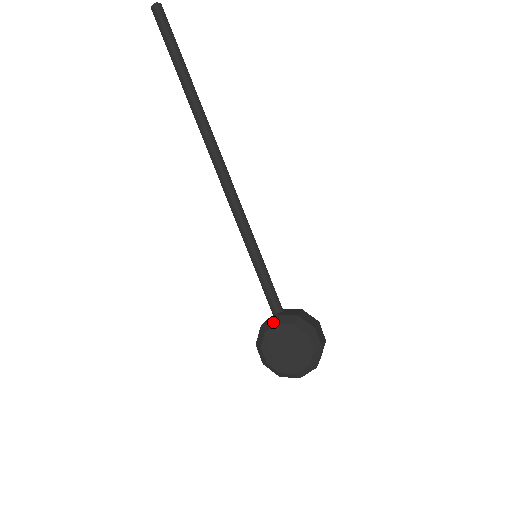
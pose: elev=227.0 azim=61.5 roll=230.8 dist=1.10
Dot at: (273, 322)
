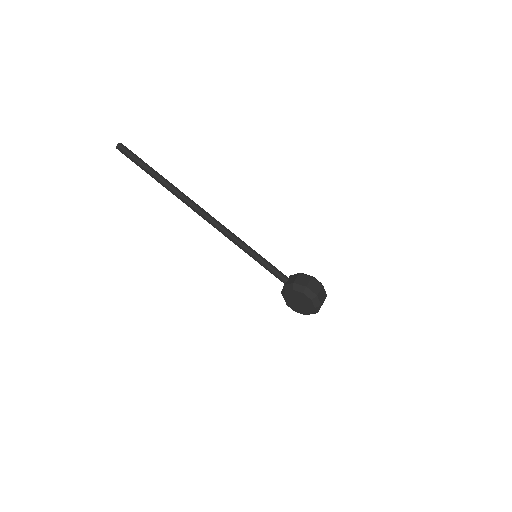
Dot at: (284, 291)
